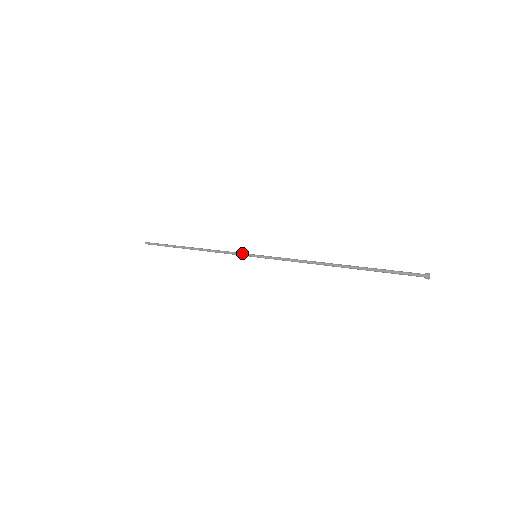
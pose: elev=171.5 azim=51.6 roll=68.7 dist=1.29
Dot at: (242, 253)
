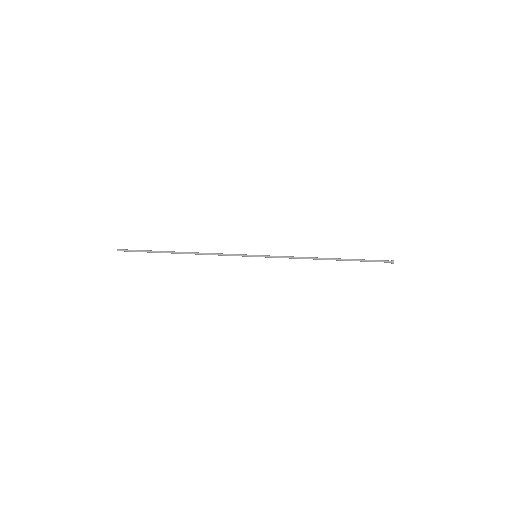
Dot at: (242, 256)
